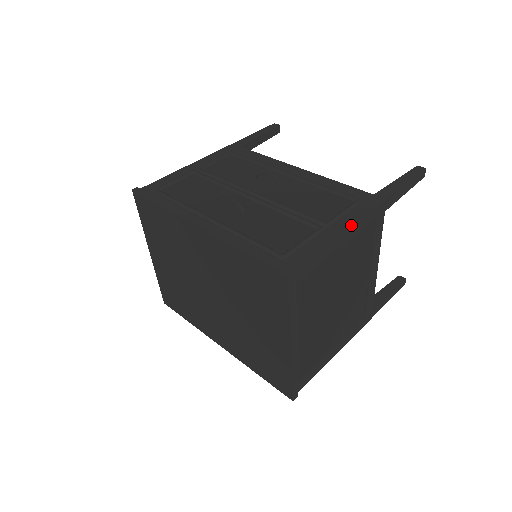
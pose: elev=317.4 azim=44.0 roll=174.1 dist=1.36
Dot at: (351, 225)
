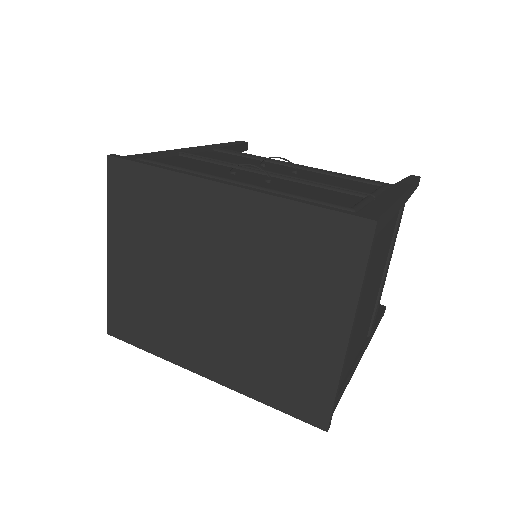
Dot at: (397, 198)
